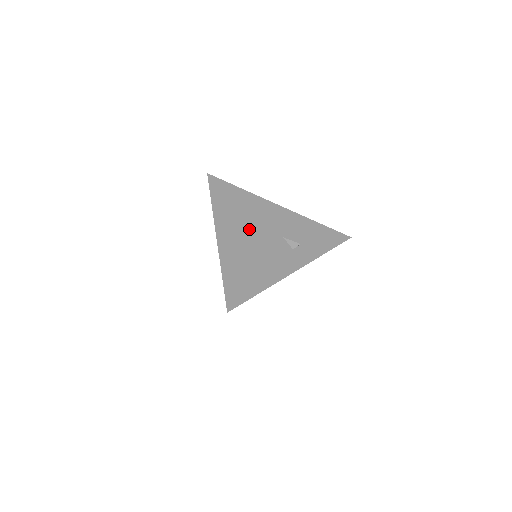
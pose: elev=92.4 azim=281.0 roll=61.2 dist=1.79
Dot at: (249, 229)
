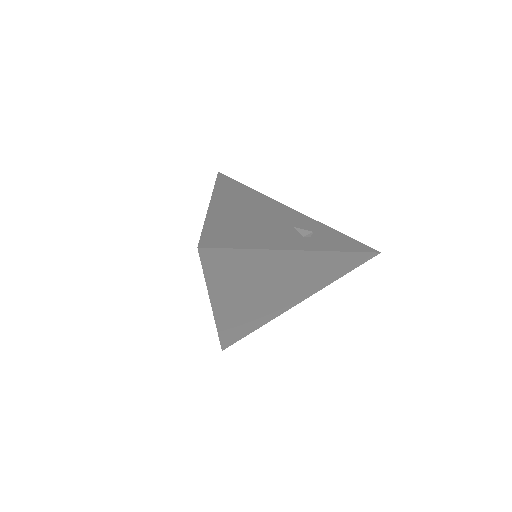
Dot at: (252, 210)
